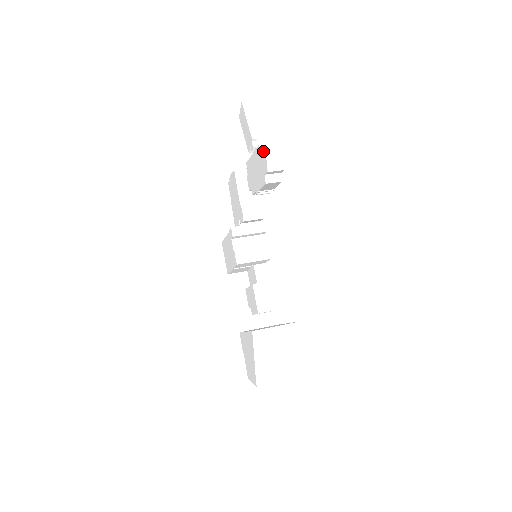
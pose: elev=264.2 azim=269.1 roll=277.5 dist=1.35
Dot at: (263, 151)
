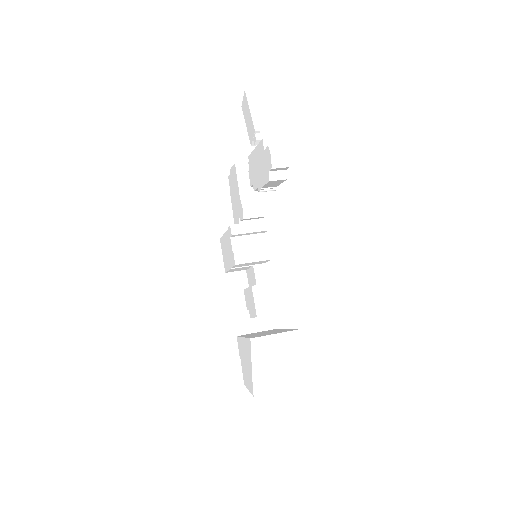
Dot at: (267, 146)
